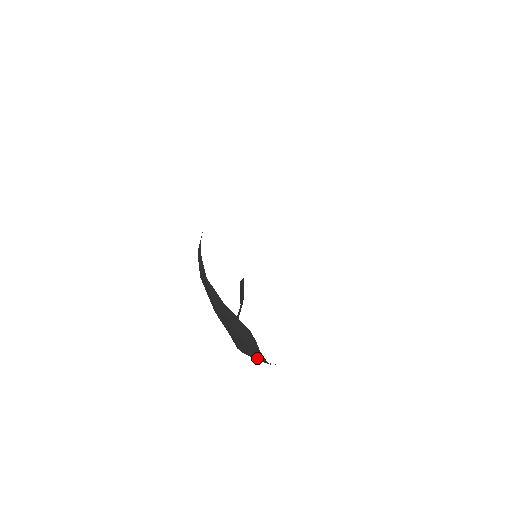
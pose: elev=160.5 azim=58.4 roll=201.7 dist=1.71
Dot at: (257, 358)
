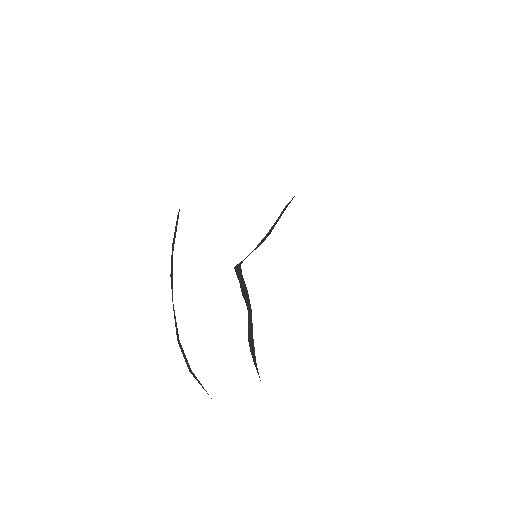
Dot at: occluded
